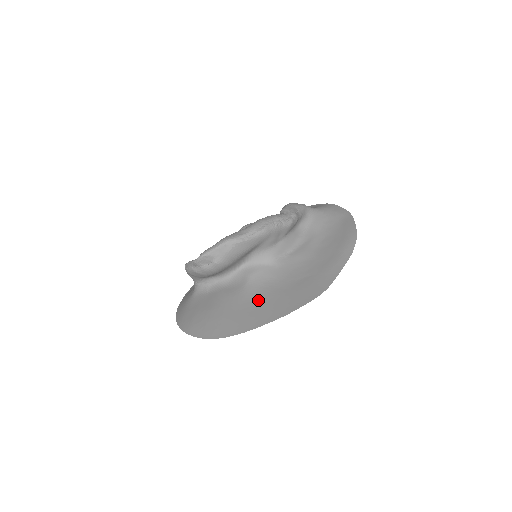
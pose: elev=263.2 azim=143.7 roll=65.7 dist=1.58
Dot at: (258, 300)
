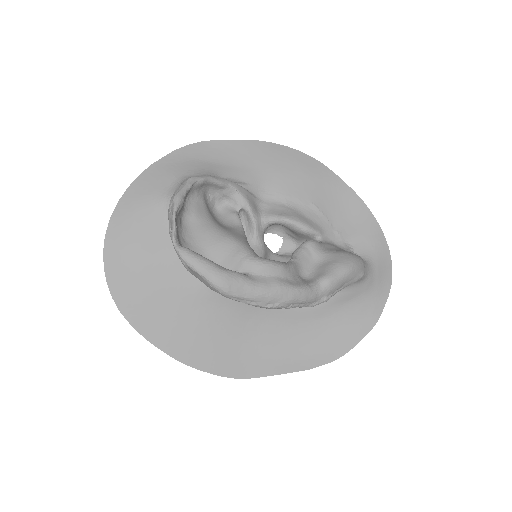
Dot at: (190, 316)
